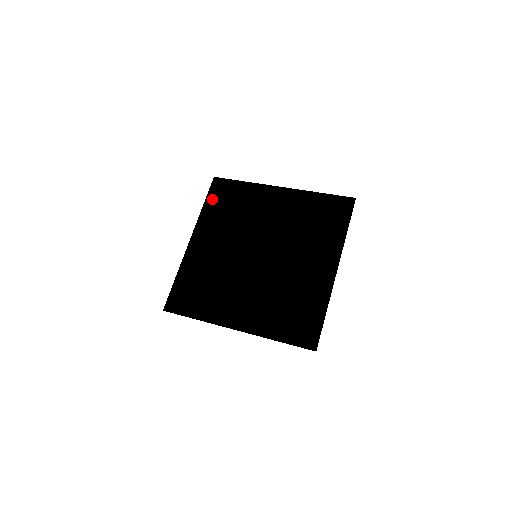
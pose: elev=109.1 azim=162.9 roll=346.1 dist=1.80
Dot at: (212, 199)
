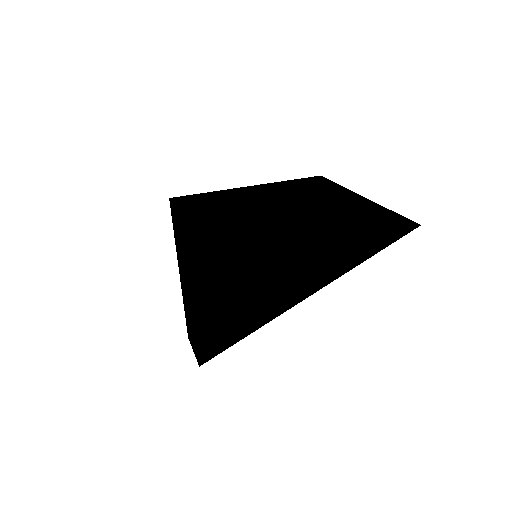
Dot at: (183, 205)
